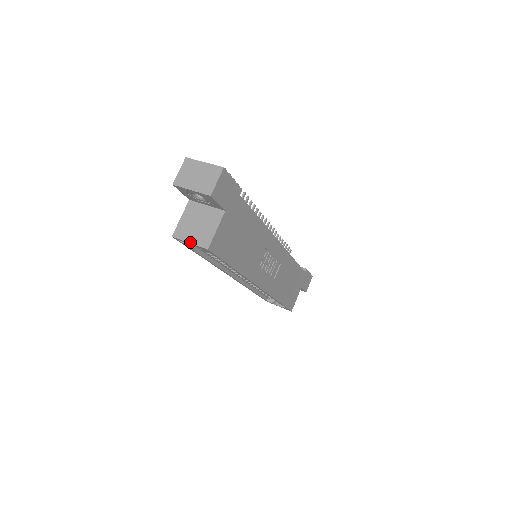
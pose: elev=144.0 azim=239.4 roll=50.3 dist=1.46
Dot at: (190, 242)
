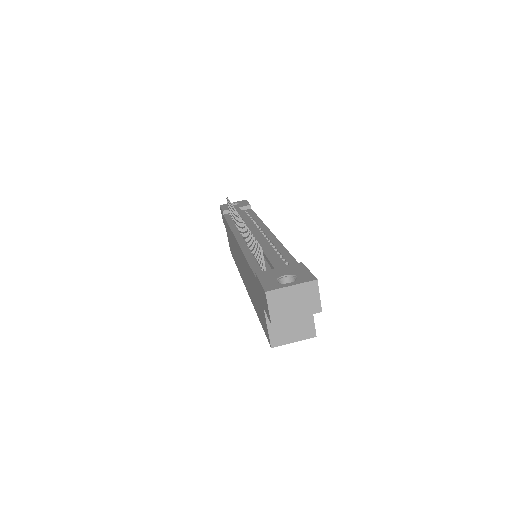
Dot at: occluded
